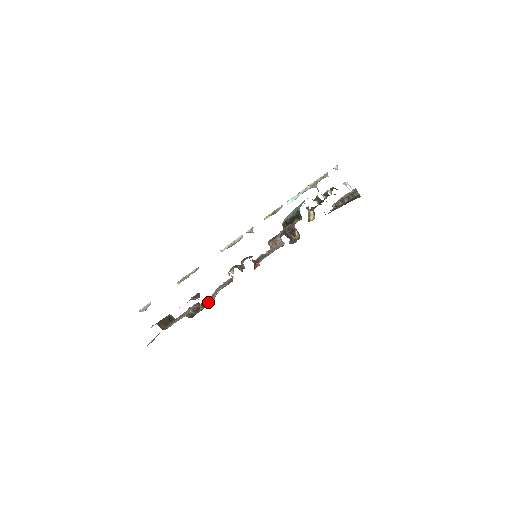
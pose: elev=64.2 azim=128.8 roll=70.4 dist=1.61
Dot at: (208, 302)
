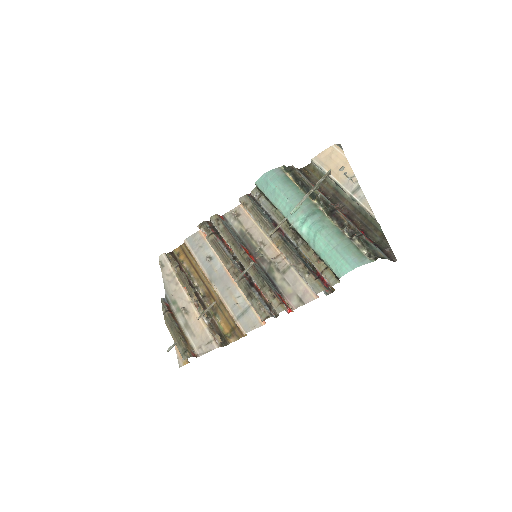
Dot at: (218, 306)
